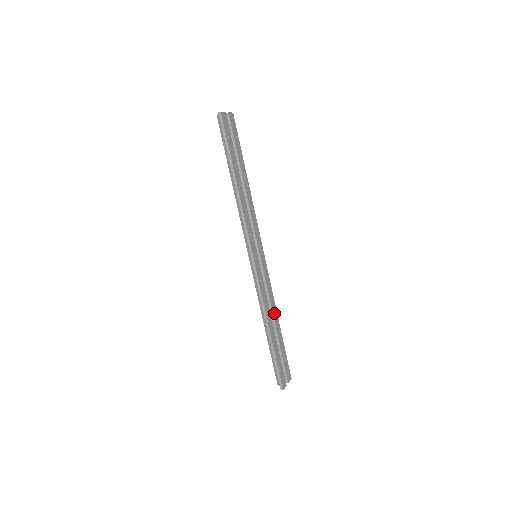
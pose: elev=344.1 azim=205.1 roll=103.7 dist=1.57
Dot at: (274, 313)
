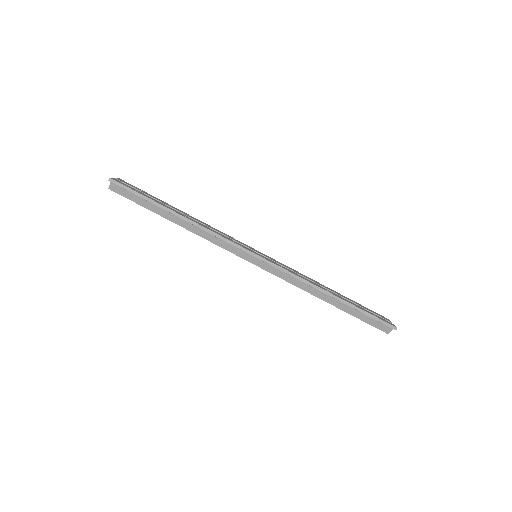
Dot at: (318, 284)
